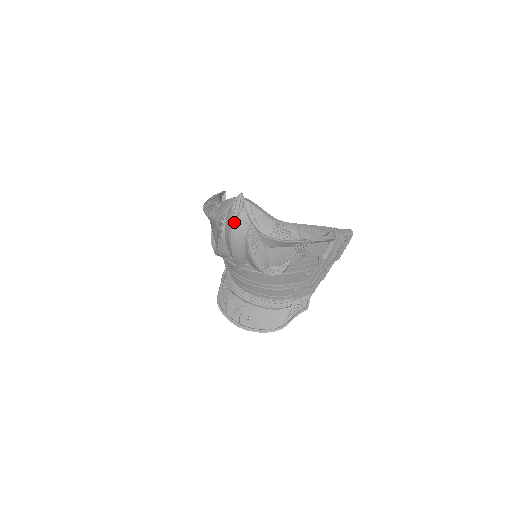
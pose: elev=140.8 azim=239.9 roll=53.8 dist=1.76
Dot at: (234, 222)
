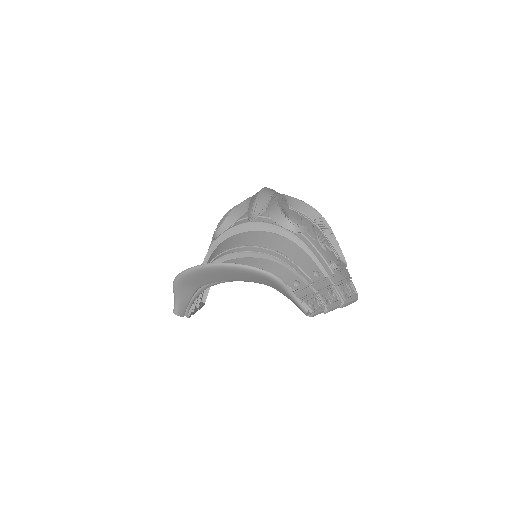
Dot at: occluded
